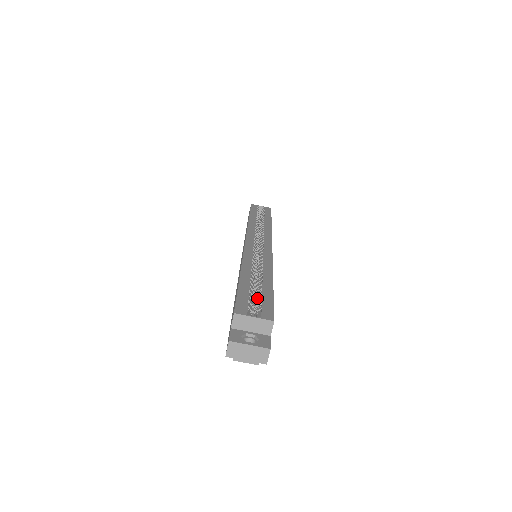
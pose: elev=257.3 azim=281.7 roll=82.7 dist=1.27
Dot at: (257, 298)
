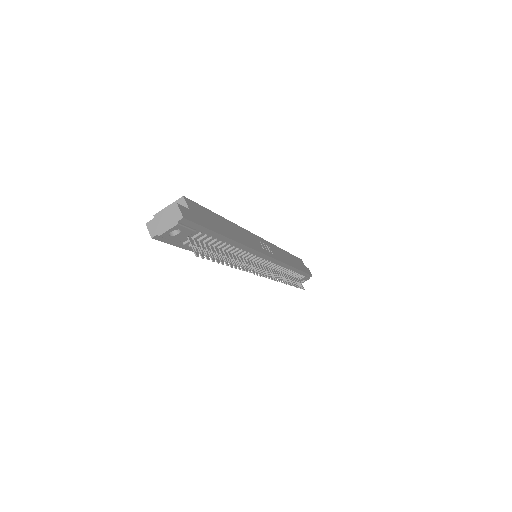
Dot at: occluded
